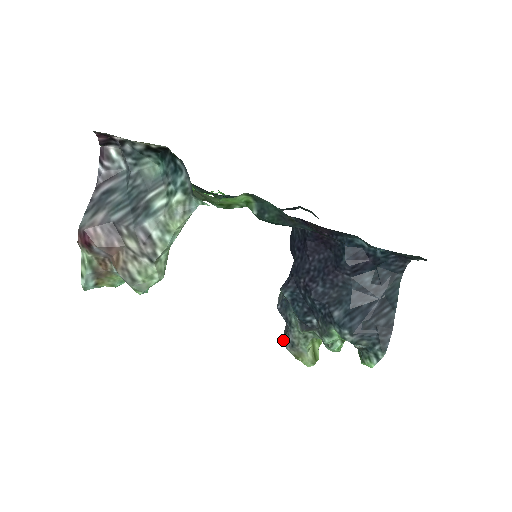
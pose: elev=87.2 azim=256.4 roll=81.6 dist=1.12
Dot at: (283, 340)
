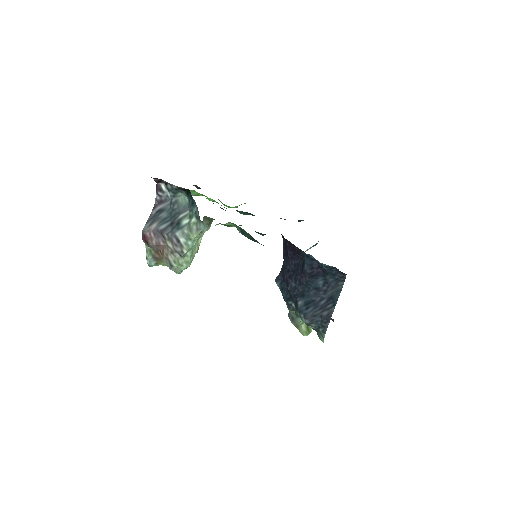
Dot at: (288, 314)
